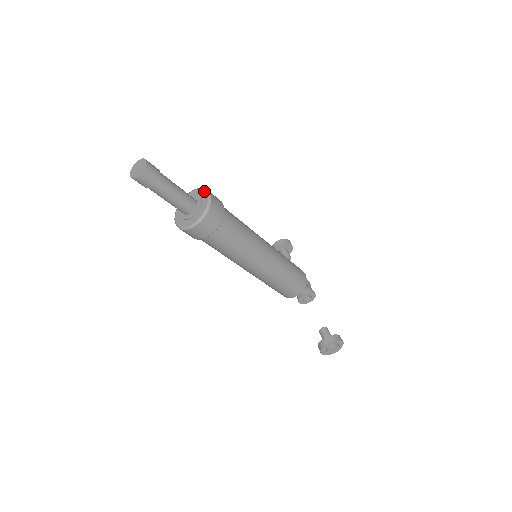
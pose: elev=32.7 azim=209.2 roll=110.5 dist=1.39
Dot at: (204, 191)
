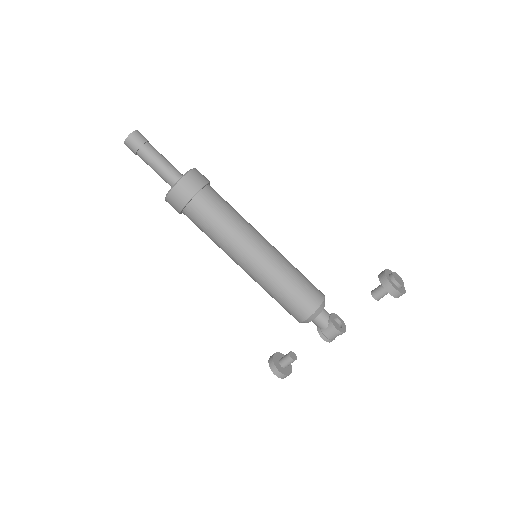
Dot at: occluded
